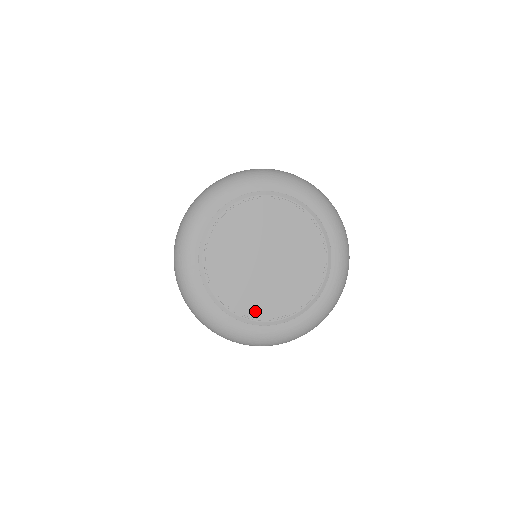
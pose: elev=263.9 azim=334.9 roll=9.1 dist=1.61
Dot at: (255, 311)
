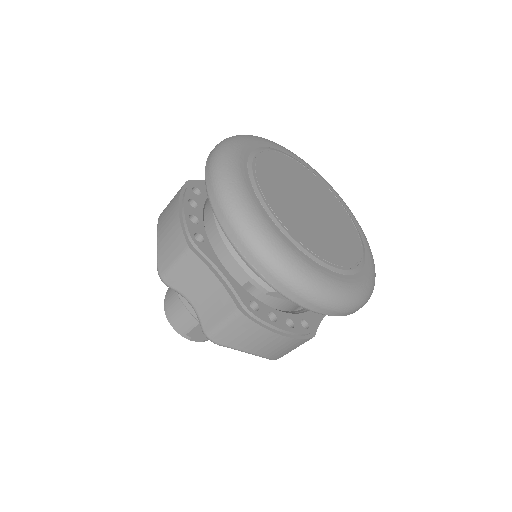
Dot at: (298, 234)
